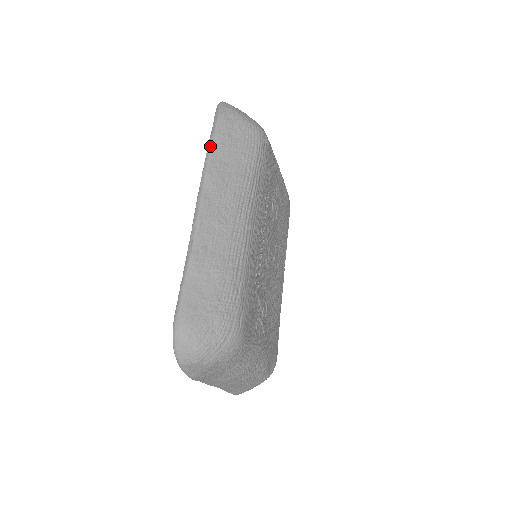
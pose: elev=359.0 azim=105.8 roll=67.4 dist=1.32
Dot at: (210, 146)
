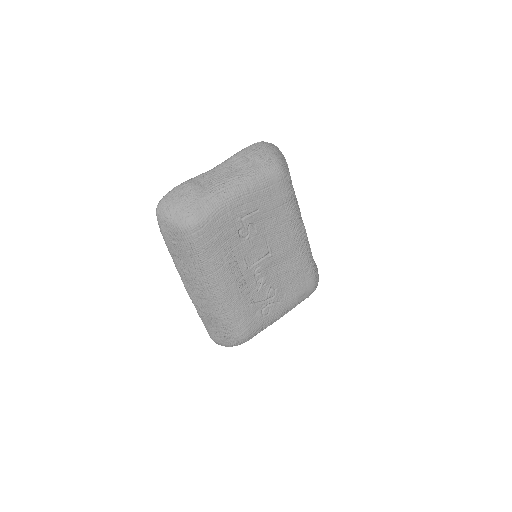
Dot at: (169, 252)
